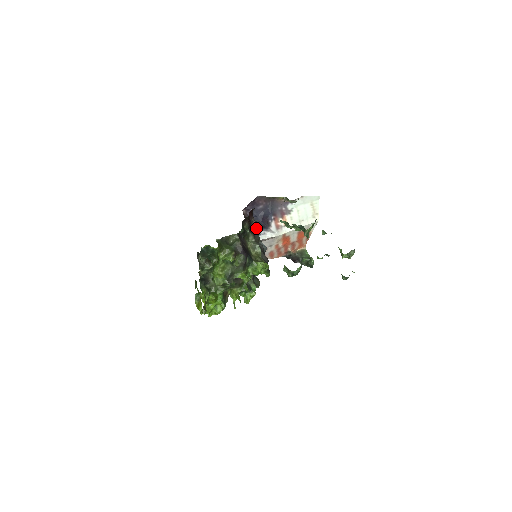
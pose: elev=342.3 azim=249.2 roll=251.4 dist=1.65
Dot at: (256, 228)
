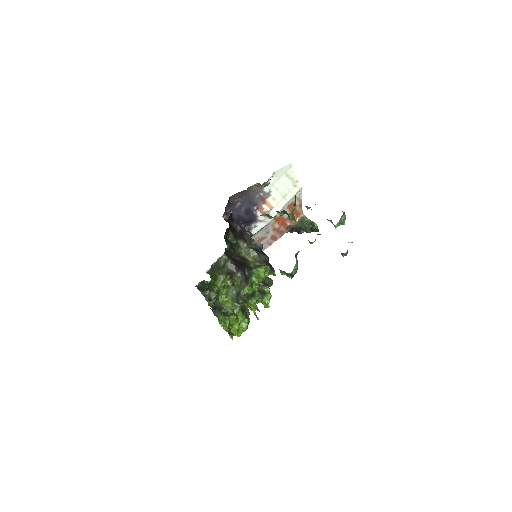
Dot at: (245, 225)
